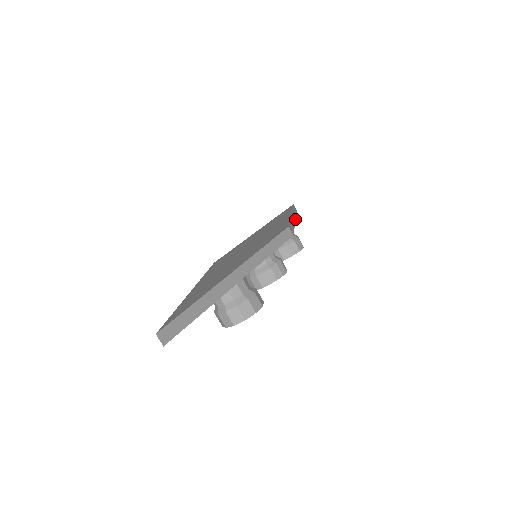
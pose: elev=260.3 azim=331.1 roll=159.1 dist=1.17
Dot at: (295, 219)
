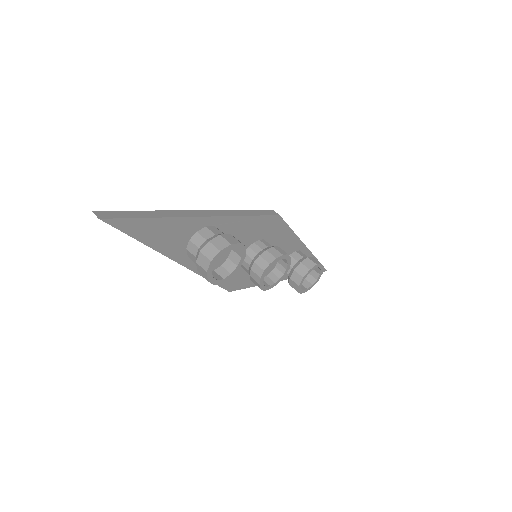
Dot at: (308, 249)
